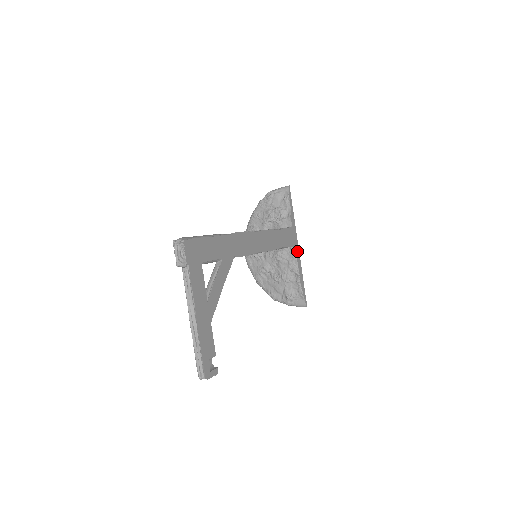
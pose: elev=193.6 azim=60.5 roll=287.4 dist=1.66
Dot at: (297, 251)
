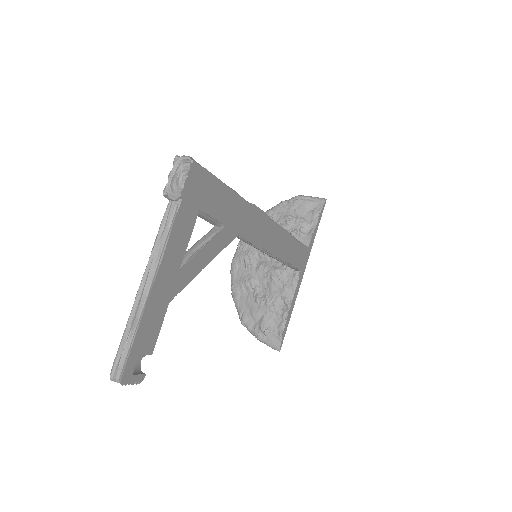
Dot at: (300, 279)
